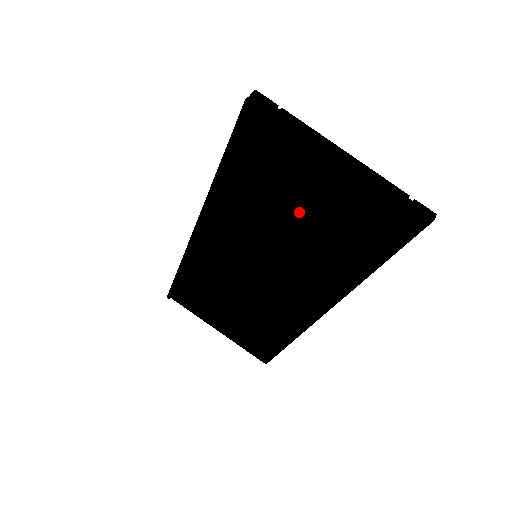
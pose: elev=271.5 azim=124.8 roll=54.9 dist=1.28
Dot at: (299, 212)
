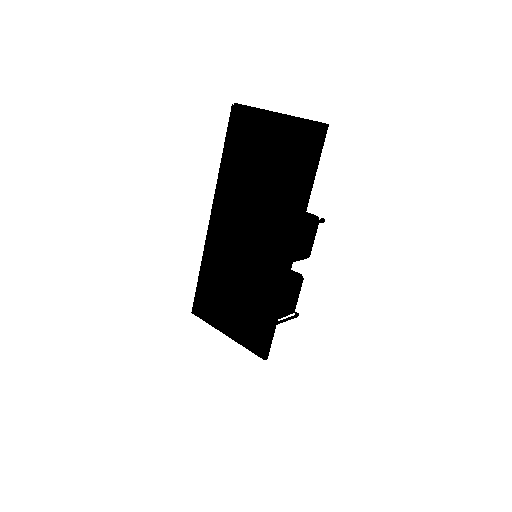
Dot at: (264, 164)
